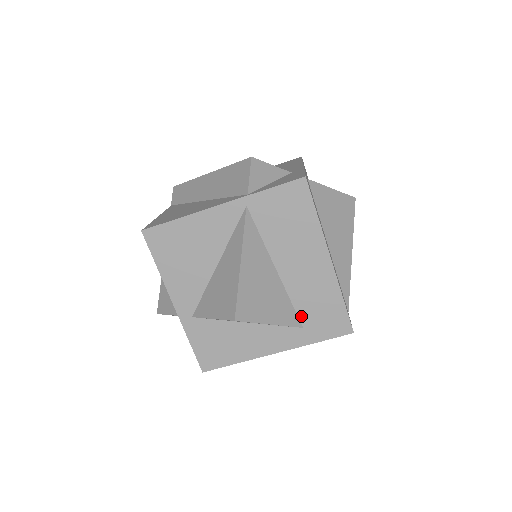
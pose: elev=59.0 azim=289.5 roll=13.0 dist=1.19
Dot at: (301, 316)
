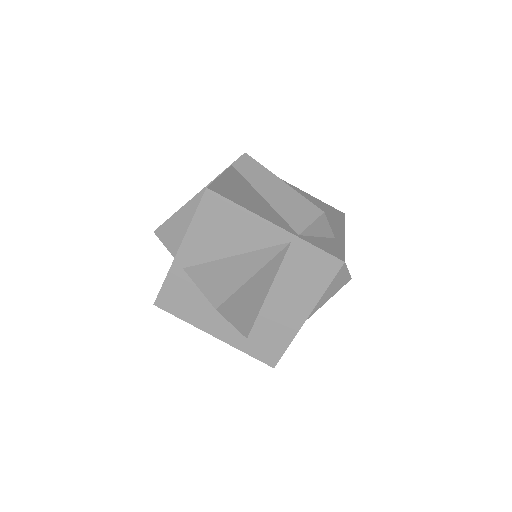
Dot at: (253, 331)
